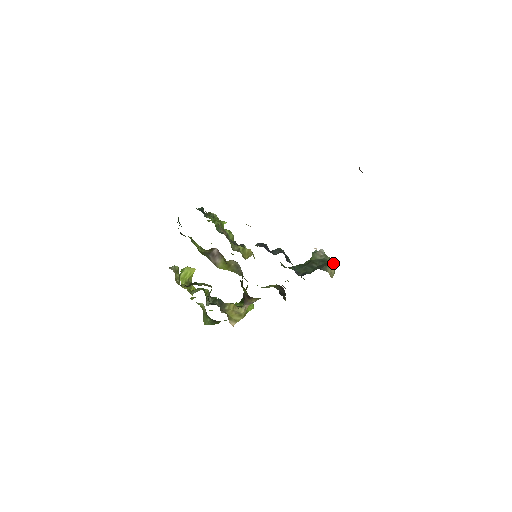
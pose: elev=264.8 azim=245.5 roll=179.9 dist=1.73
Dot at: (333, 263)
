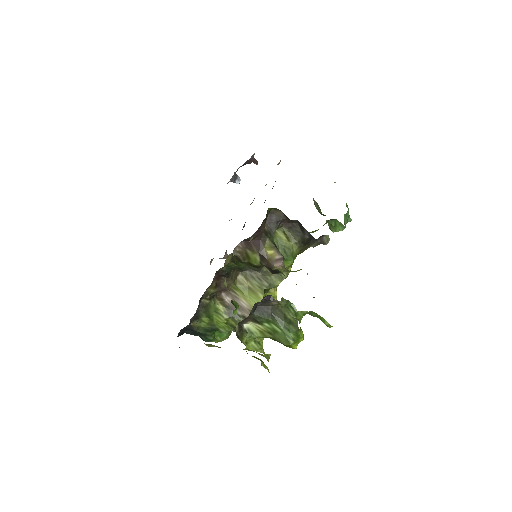
Dot at: occluded
